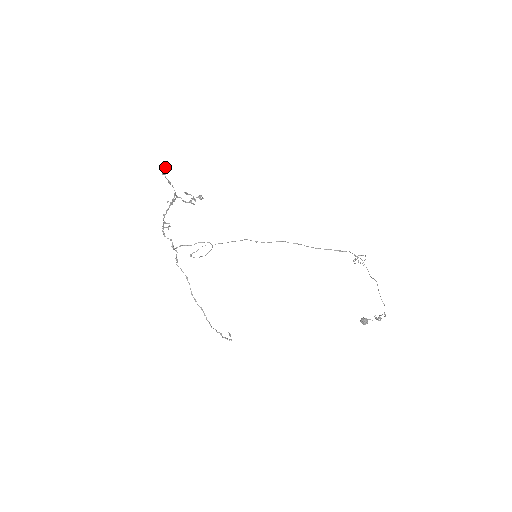
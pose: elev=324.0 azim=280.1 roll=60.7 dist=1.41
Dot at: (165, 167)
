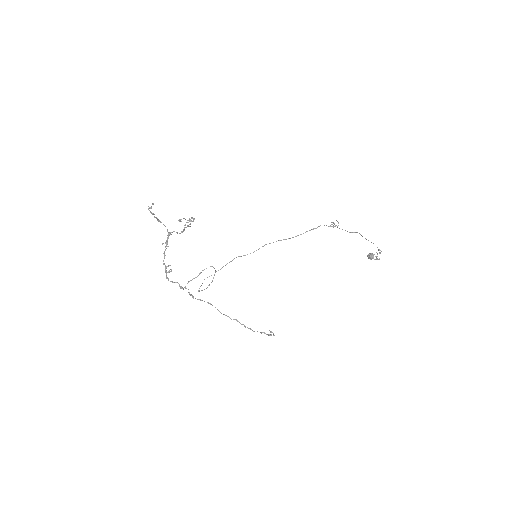
Dot at: (153, 204)
